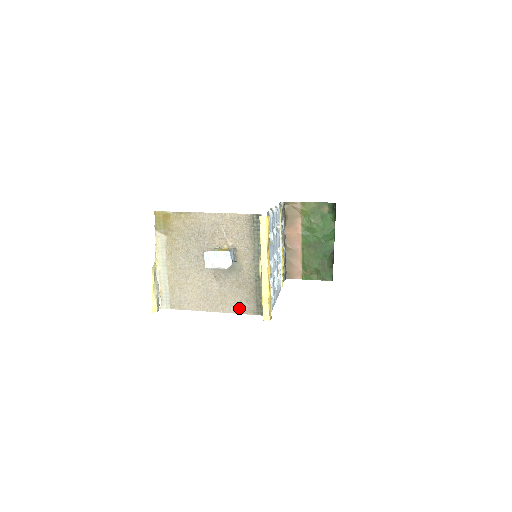
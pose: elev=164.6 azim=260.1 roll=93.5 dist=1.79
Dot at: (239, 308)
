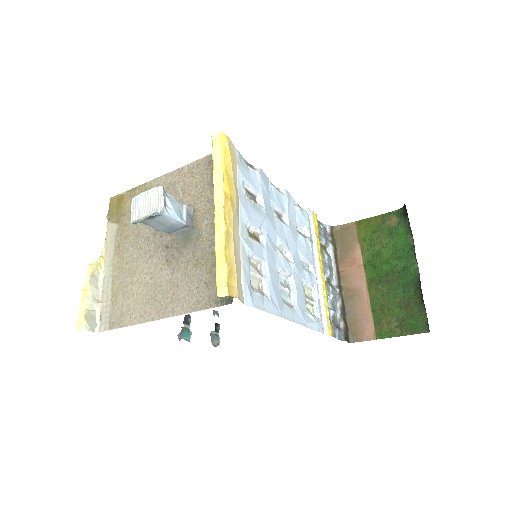
Dot at: (195, 301)
